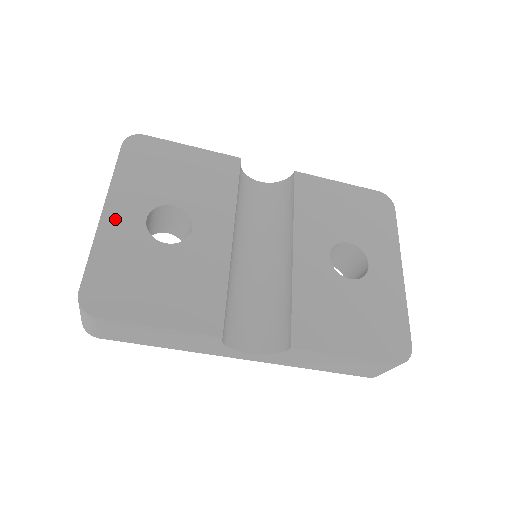
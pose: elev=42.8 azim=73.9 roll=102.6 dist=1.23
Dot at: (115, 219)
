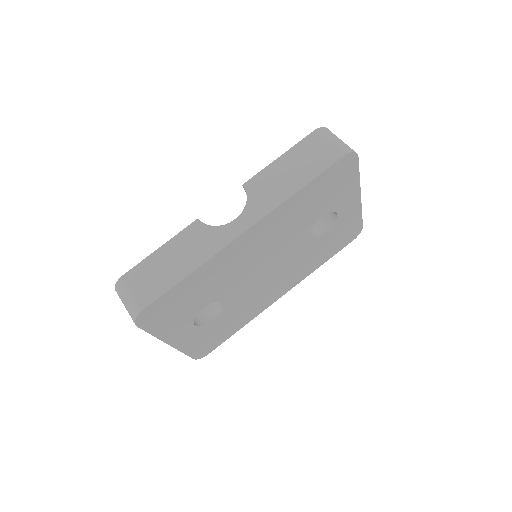
Dot at: occluded
